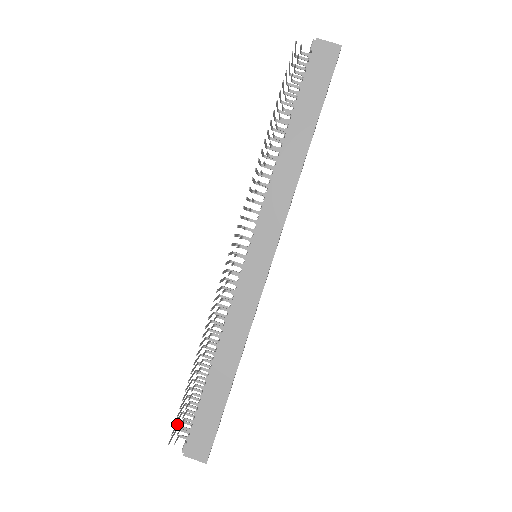
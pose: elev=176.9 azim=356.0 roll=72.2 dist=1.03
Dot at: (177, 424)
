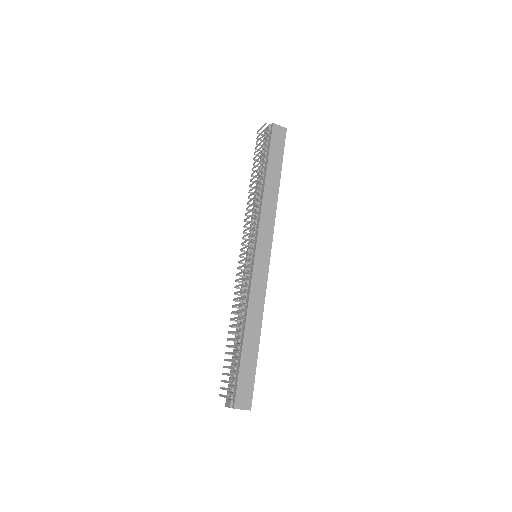
Dot at: occluded
